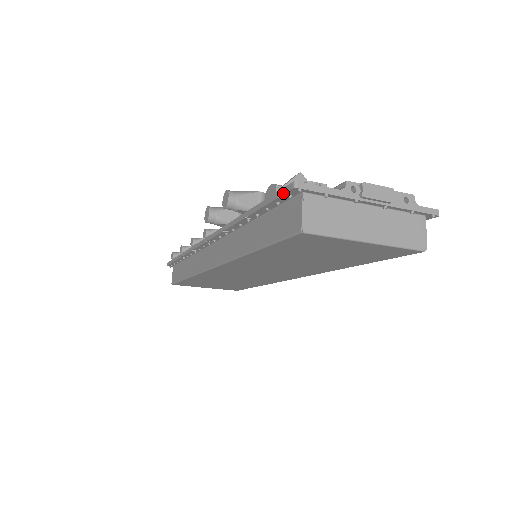
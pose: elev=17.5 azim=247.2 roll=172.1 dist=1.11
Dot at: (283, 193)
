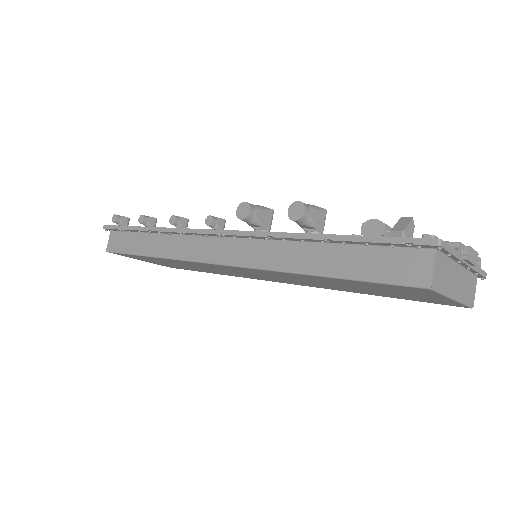
Dot at: (415, 243)
